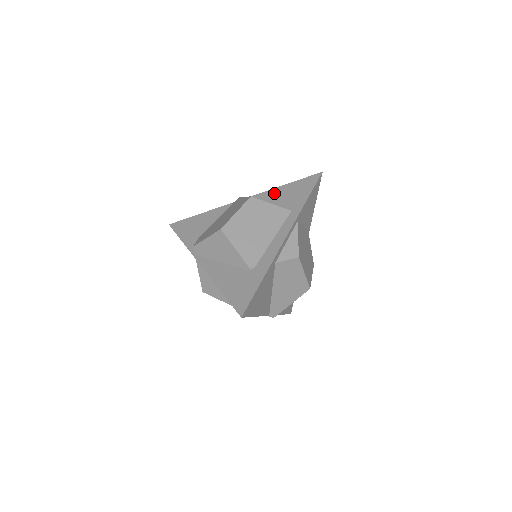
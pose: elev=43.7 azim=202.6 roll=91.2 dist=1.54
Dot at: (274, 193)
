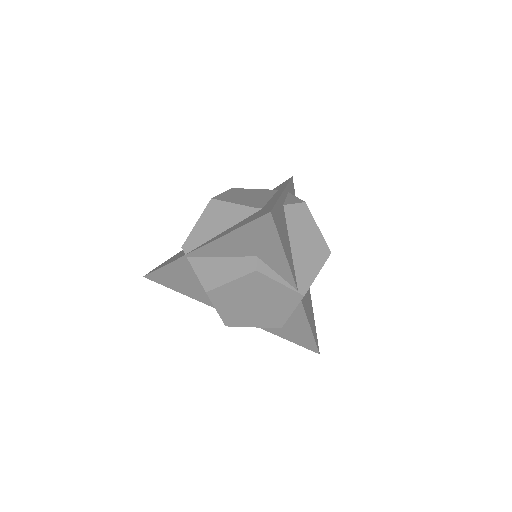
Dot at: occluded
